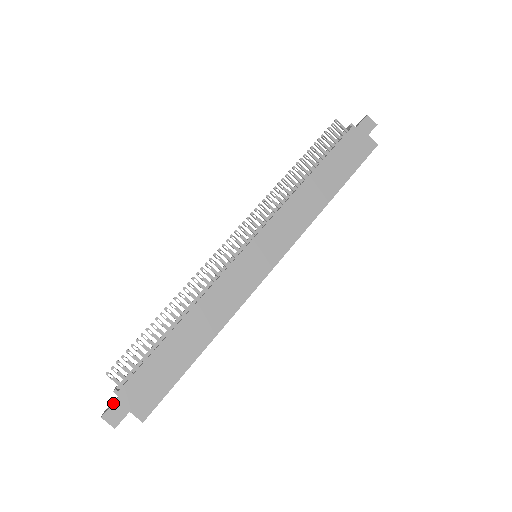
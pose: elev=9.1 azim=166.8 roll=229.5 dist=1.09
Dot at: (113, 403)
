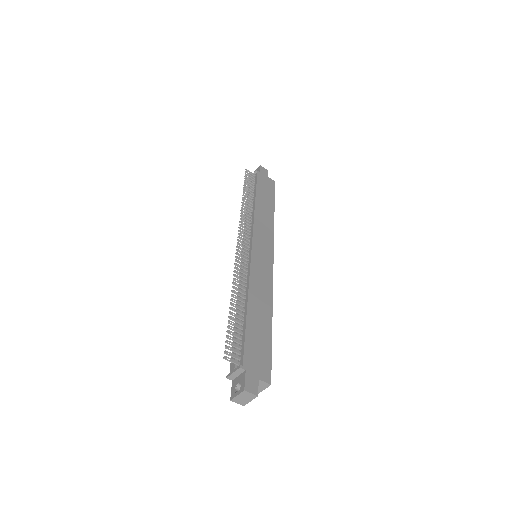
Dot at: (245, 376)
